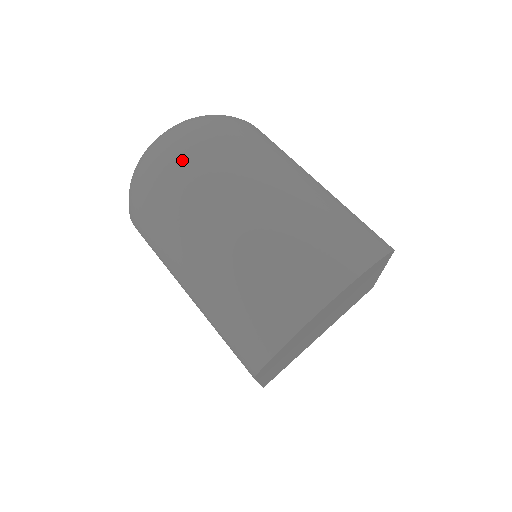
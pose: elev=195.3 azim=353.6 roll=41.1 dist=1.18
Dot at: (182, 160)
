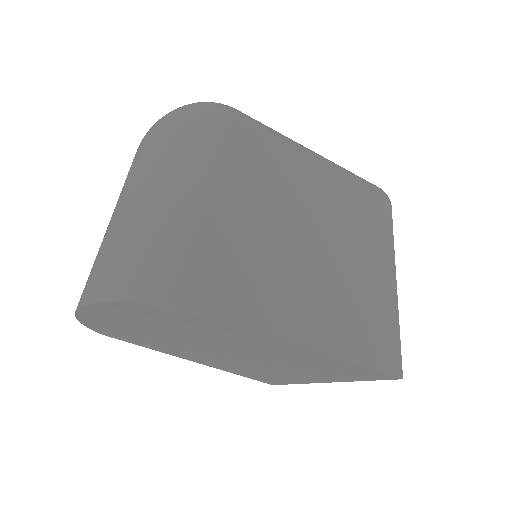
Dot at: (141, 143)
